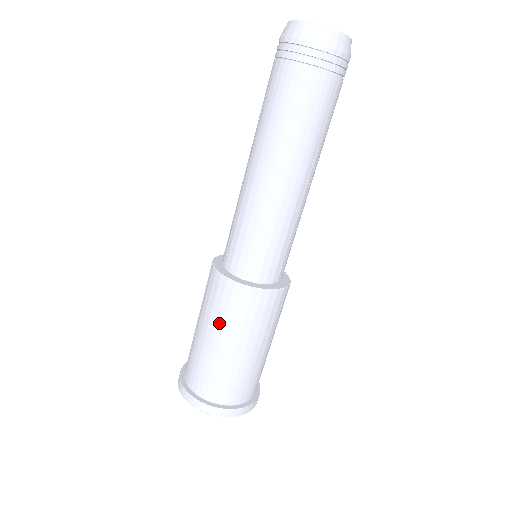
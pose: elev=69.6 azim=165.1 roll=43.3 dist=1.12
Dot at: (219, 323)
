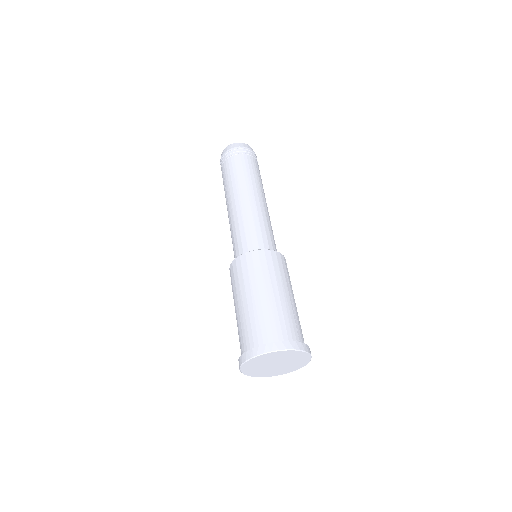
Dot at: (252, 281)
